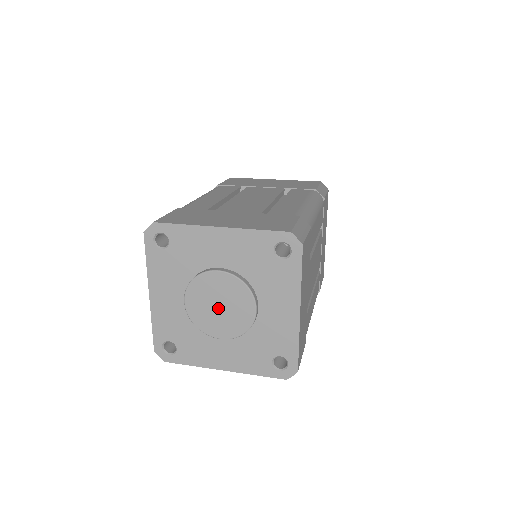
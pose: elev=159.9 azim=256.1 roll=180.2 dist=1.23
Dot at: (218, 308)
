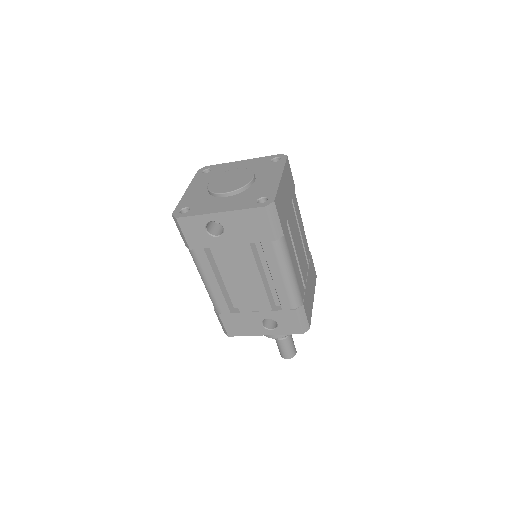
Dot at: (229, 181)
